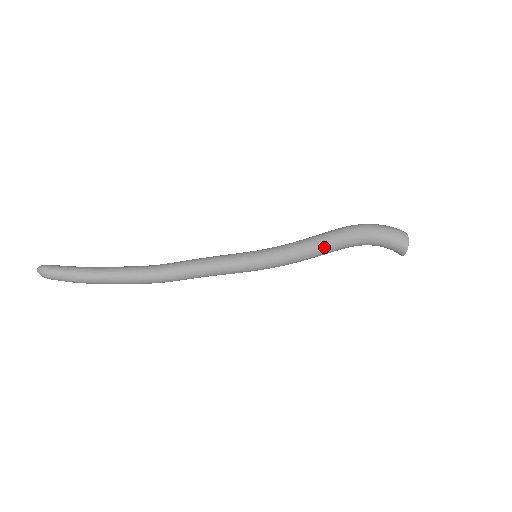
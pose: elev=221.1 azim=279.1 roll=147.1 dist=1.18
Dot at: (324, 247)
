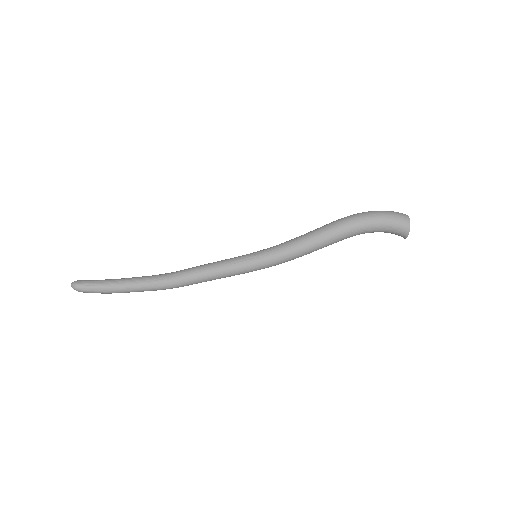
Dot at: (321, 246)
